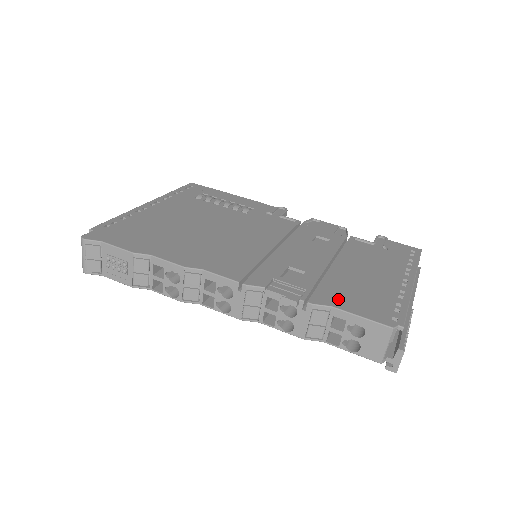
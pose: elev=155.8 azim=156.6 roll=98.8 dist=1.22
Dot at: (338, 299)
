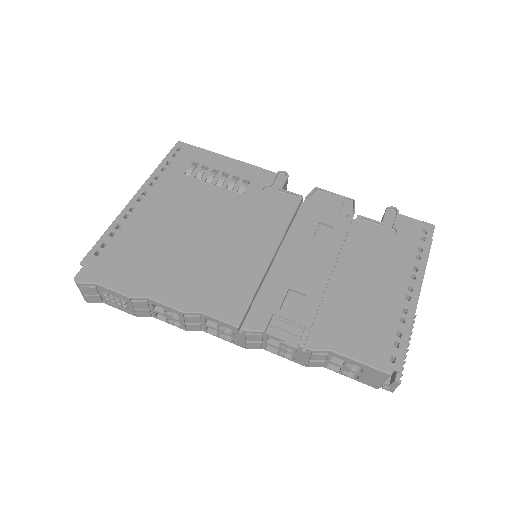
Dot at: (338, 337)
